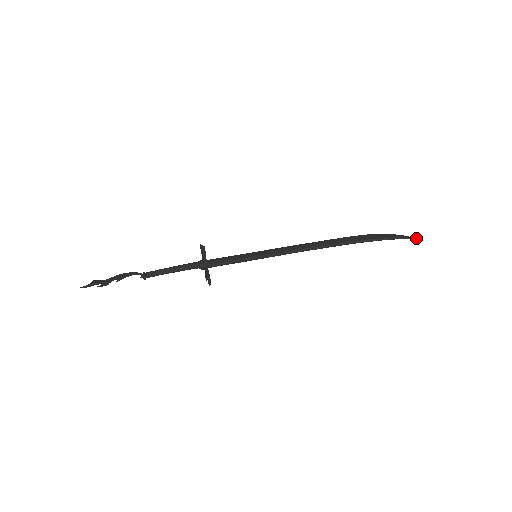
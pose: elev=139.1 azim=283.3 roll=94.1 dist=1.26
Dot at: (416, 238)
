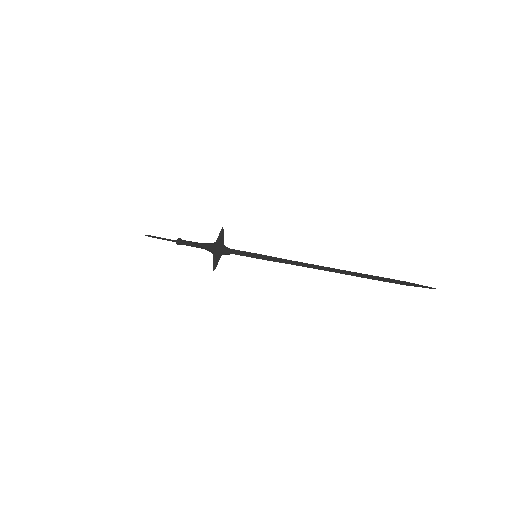
Dot at: occluded
